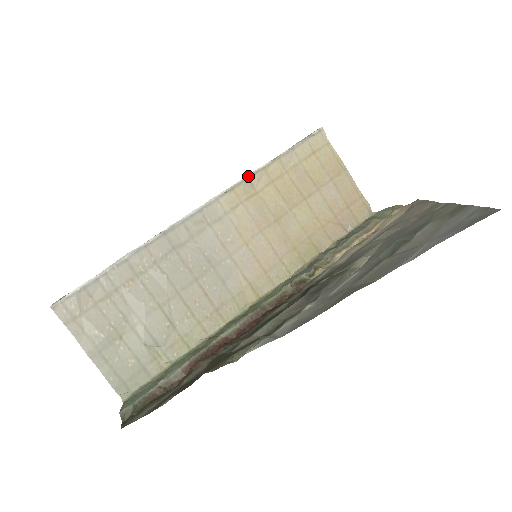
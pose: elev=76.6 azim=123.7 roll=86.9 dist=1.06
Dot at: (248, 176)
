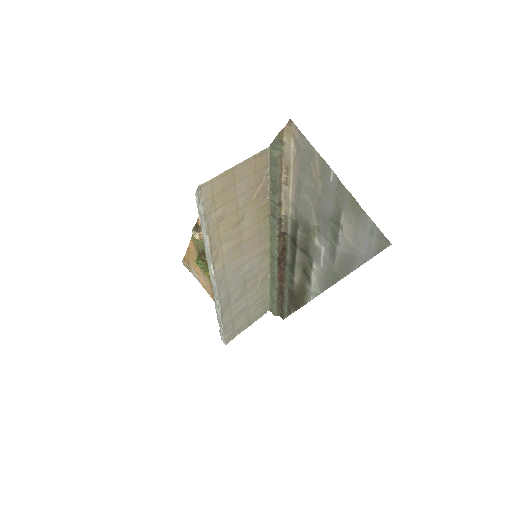
Dot at: (210, 253)
